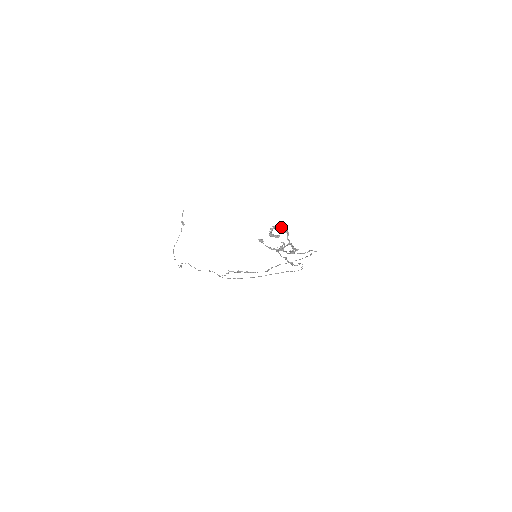
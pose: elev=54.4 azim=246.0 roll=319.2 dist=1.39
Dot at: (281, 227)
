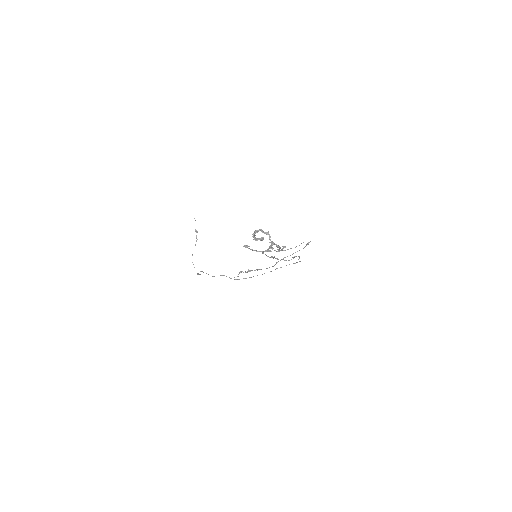
Dot at: (262, 230)
